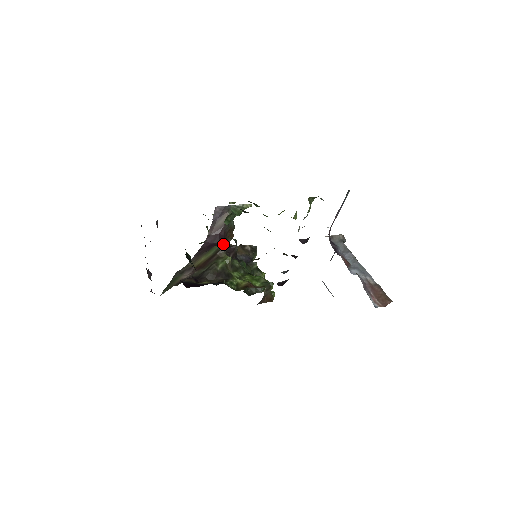
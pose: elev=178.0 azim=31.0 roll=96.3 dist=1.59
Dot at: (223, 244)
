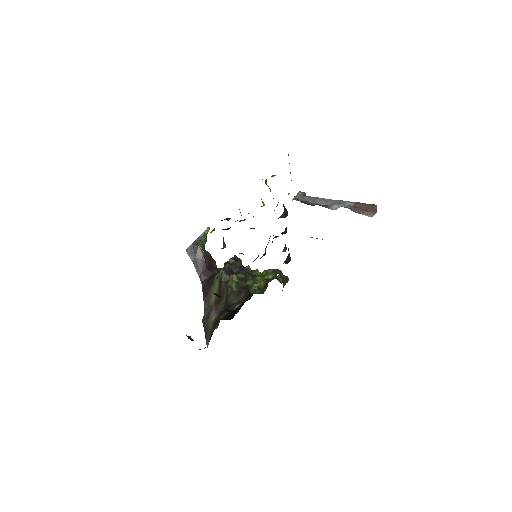
Dot at: (216, 272)
